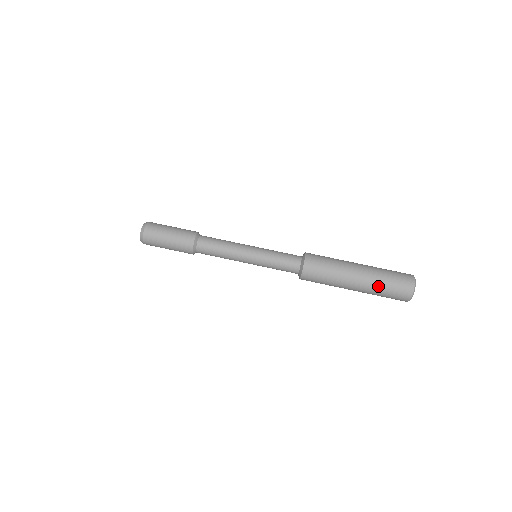
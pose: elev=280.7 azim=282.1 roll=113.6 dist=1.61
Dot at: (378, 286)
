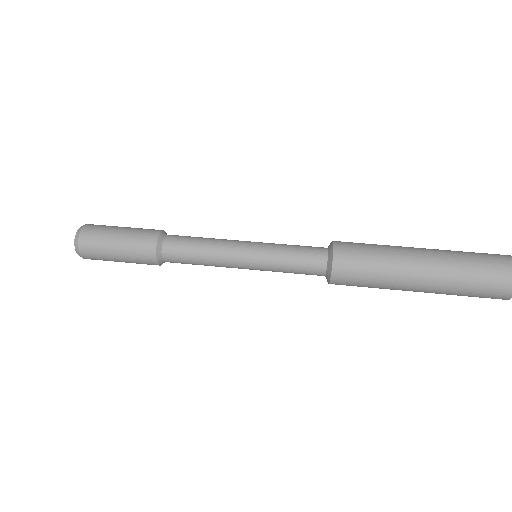
Dot at: (459, 260)
